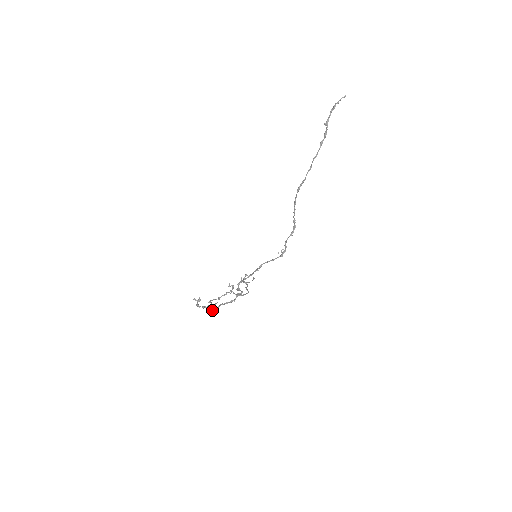
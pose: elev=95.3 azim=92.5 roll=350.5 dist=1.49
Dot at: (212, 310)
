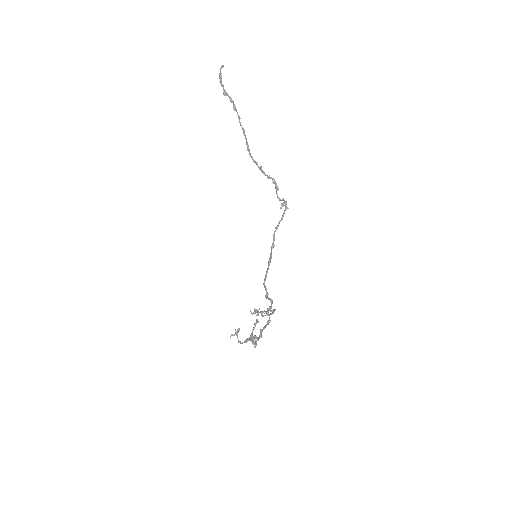
Dot at: occluded
